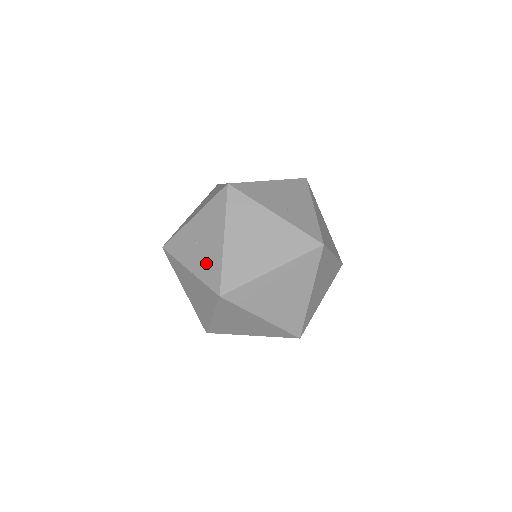
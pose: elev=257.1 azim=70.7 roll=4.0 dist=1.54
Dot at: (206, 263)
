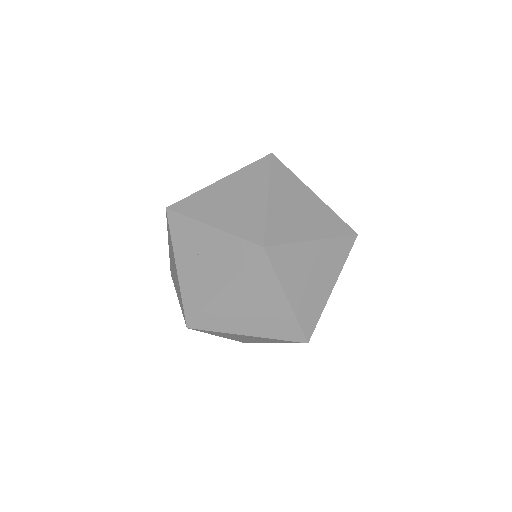
Dot at: (194, 286)
